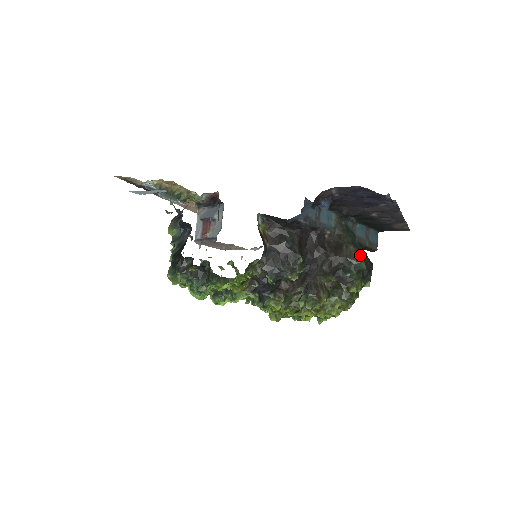
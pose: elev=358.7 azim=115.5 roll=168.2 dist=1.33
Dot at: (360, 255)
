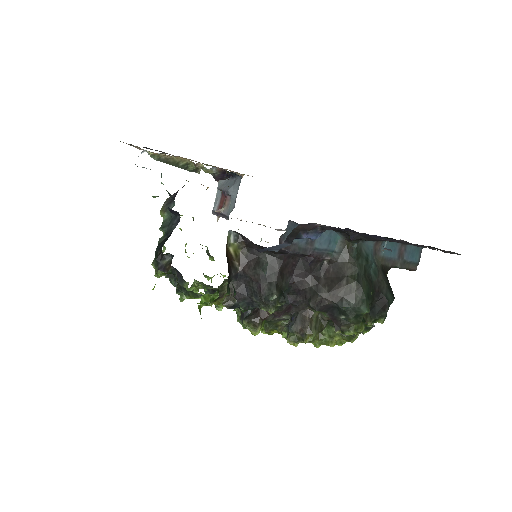
Dot at: (363, 296)
